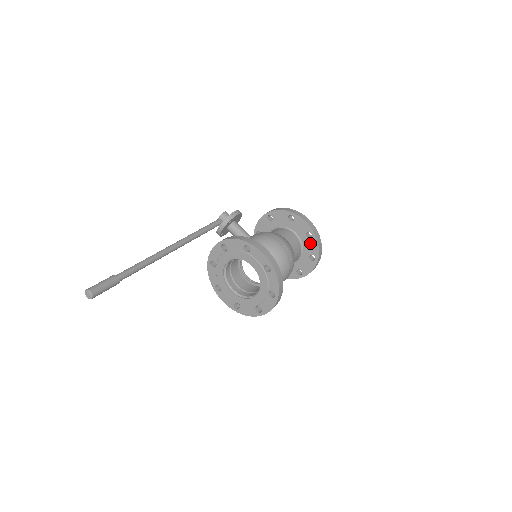
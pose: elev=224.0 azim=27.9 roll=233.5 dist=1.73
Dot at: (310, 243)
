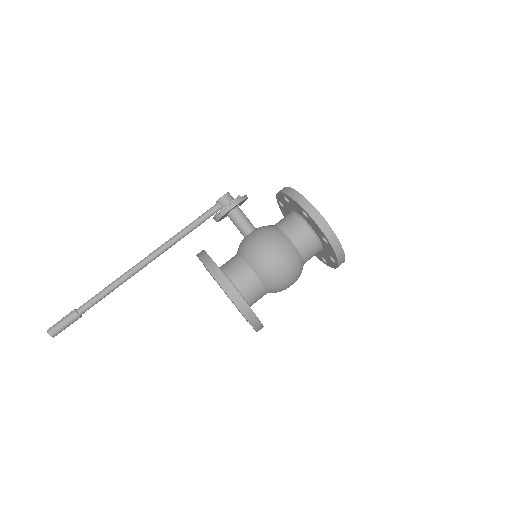
Dot at: (328, 247)
